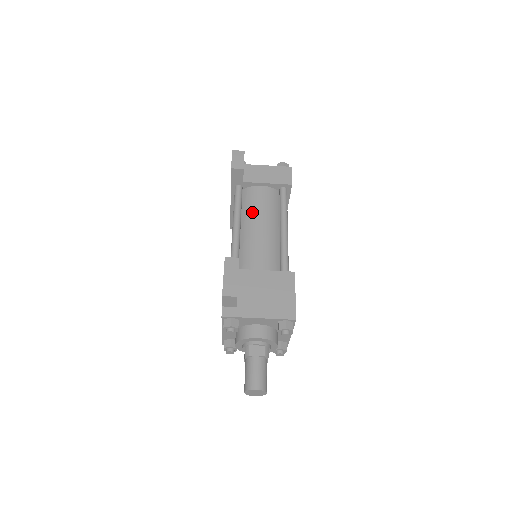
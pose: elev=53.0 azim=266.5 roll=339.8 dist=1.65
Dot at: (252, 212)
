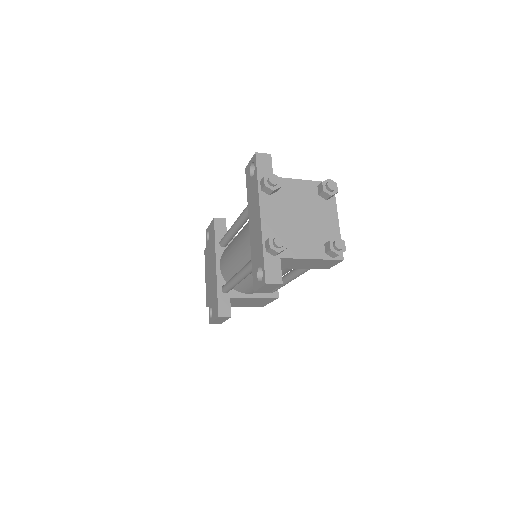
Dot at: occluded
